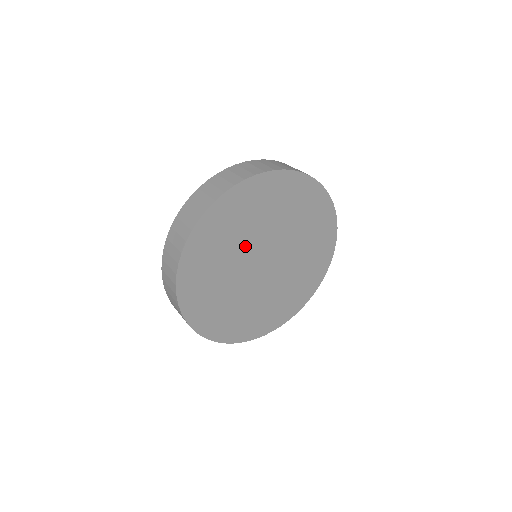
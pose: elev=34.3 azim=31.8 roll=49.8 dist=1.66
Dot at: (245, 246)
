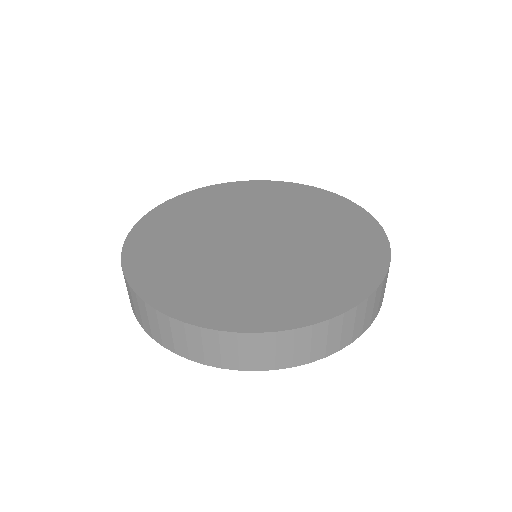
Dot at: (208, 240)
